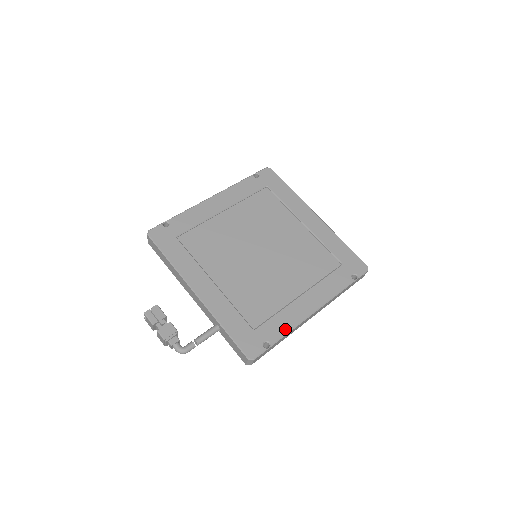
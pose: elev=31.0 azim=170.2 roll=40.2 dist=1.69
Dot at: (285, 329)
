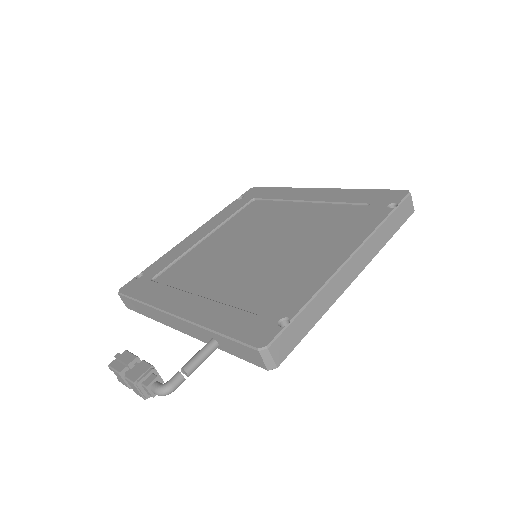
Dot at: (308, 294)
